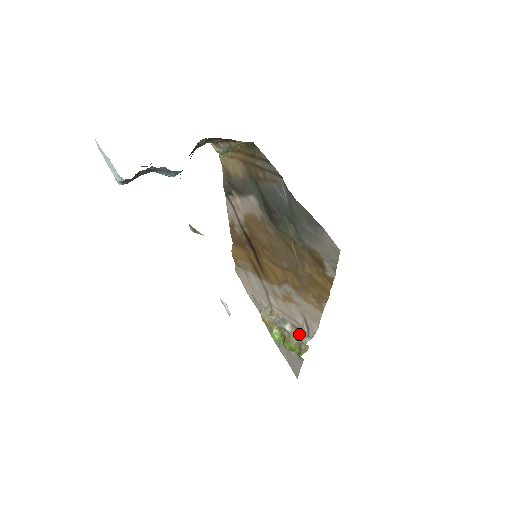
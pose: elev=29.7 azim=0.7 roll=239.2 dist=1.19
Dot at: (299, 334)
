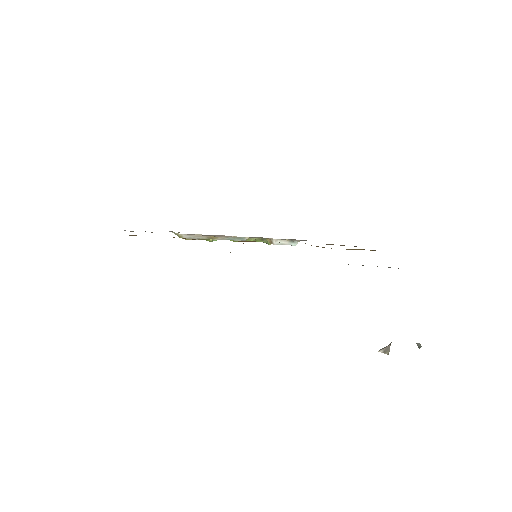
Dot at: (279, 244)
